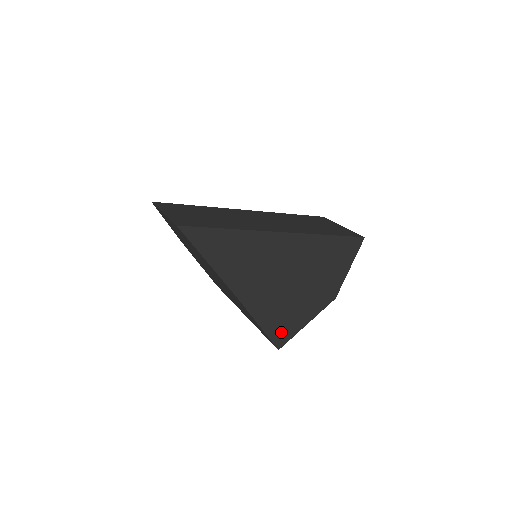
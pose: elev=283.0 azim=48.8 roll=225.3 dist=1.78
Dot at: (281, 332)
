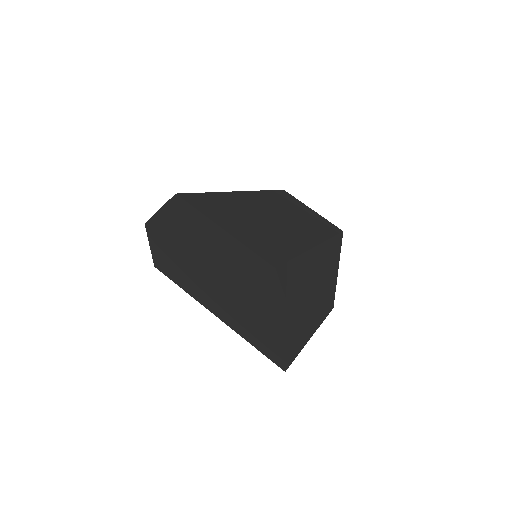
Dot at: occluded
